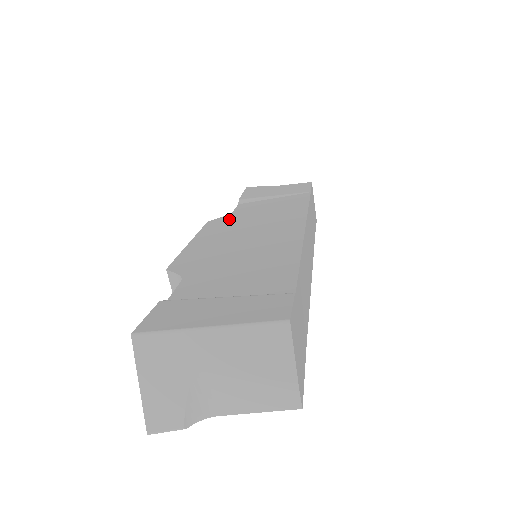
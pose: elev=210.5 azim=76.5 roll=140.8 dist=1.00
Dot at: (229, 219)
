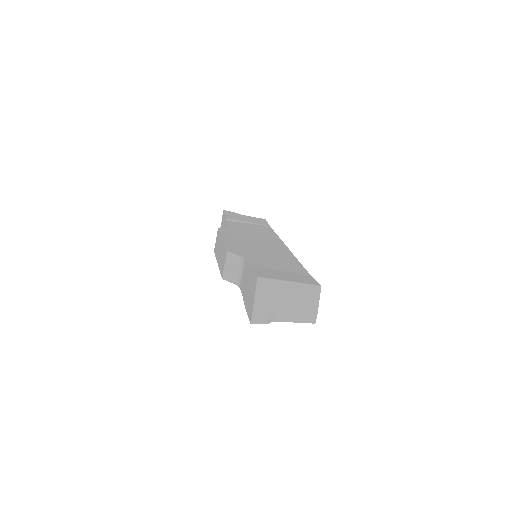
Dot at: (232, 230)
